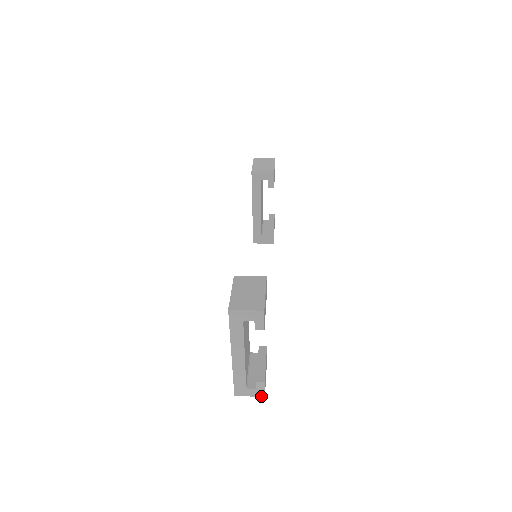
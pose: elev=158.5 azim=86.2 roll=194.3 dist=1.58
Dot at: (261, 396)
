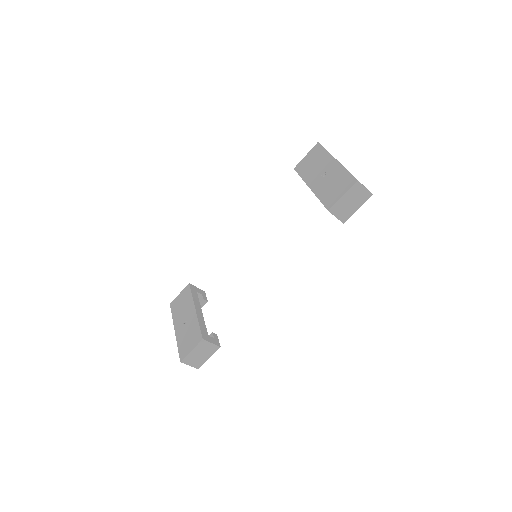
Dot at: (371, 193)
